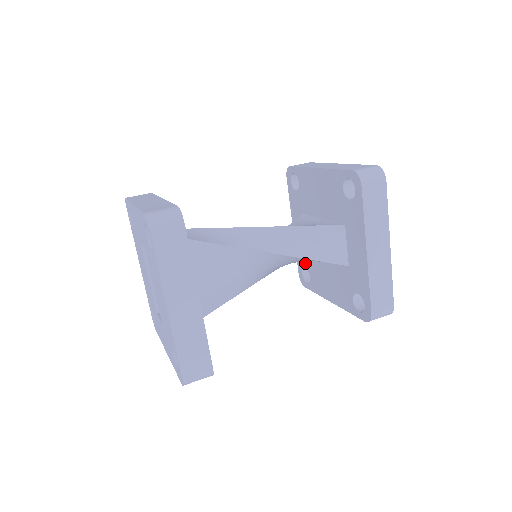
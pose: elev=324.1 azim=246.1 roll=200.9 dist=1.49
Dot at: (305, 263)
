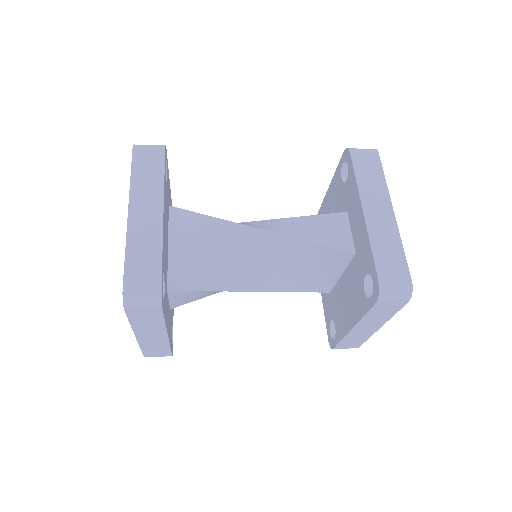
Dot at: (330, 314)
